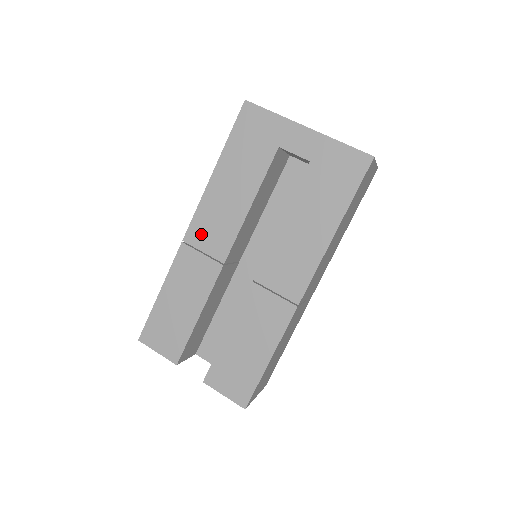
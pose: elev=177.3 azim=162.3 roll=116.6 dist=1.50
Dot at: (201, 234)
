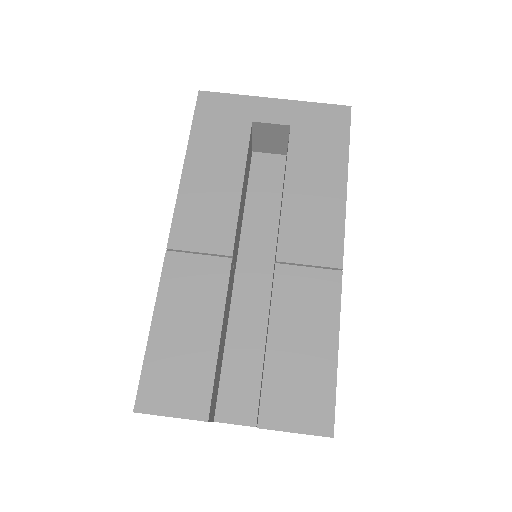
Dot at: (190, 233)
